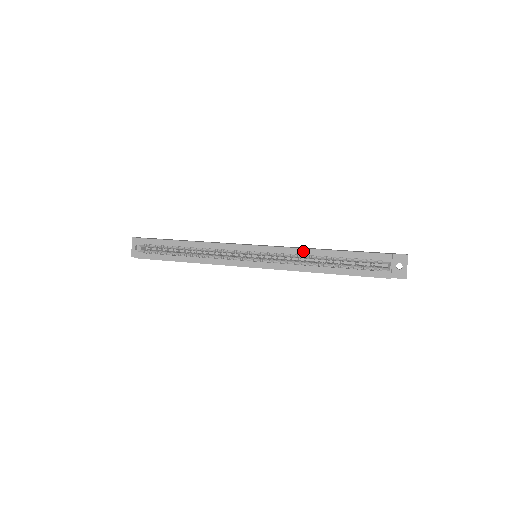
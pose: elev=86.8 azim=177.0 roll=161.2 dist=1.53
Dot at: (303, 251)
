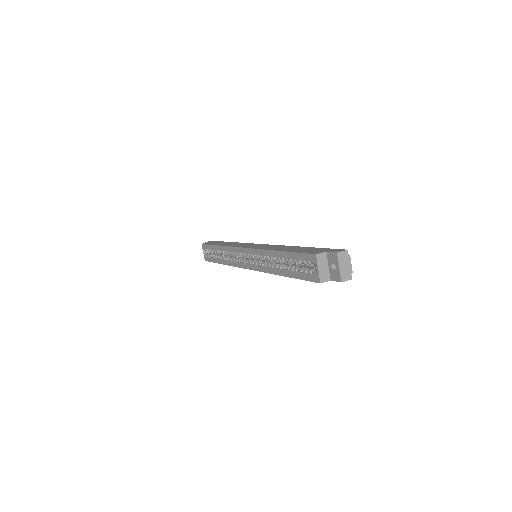
Dot at: (267, 252)
